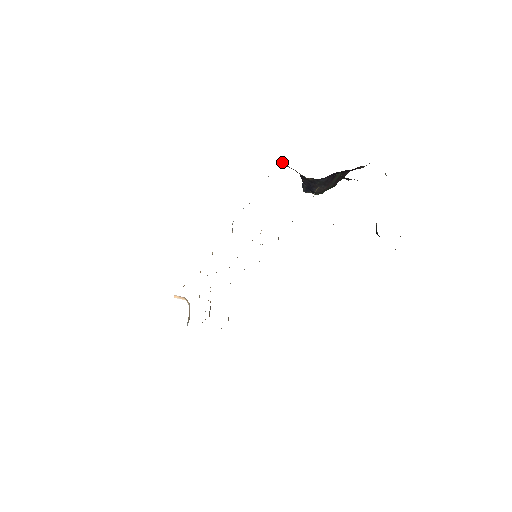
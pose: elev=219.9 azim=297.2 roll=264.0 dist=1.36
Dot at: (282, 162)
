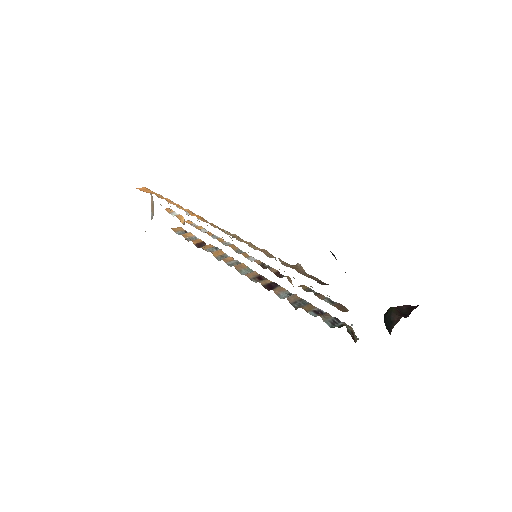
Dot at: occluded
